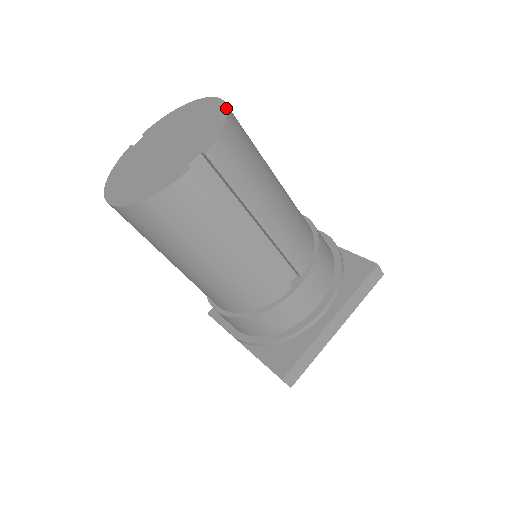
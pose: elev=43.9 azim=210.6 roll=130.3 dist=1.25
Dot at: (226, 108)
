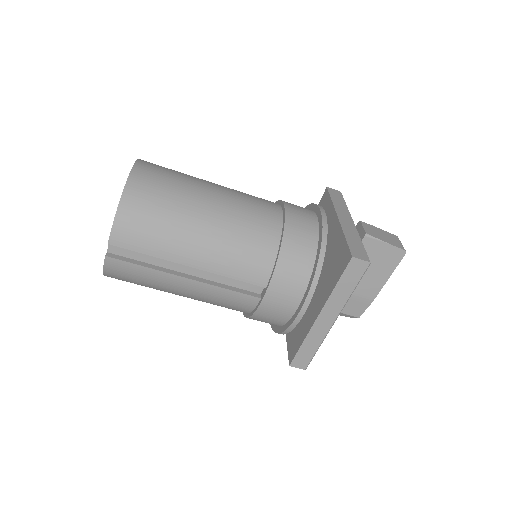
Dot at: (124, 188)
